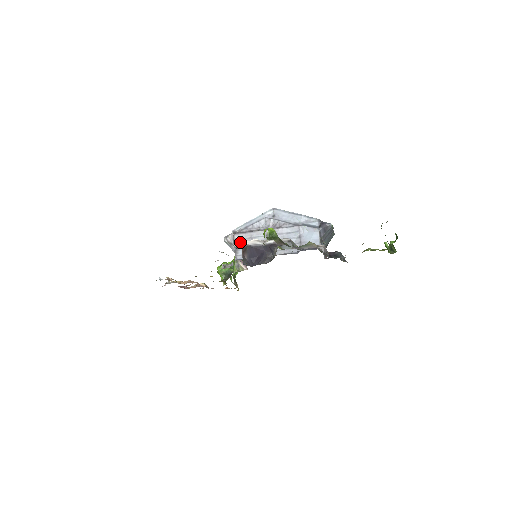
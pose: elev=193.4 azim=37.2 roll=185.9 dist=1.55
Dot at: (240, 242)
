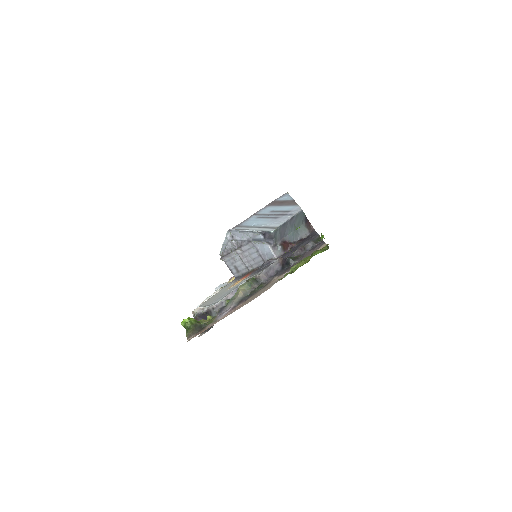
Dot at: (194, 310)
